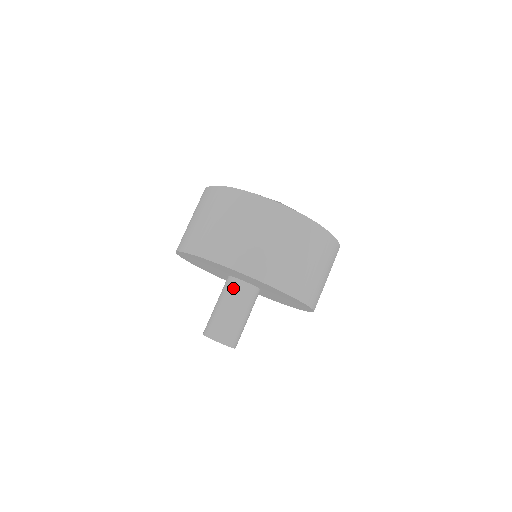
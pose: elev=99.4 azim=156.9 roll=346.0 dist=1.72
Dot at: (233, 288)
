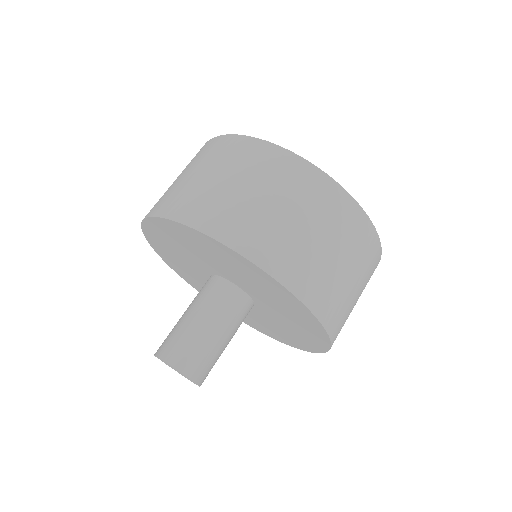
Dot at: (227, 298)
